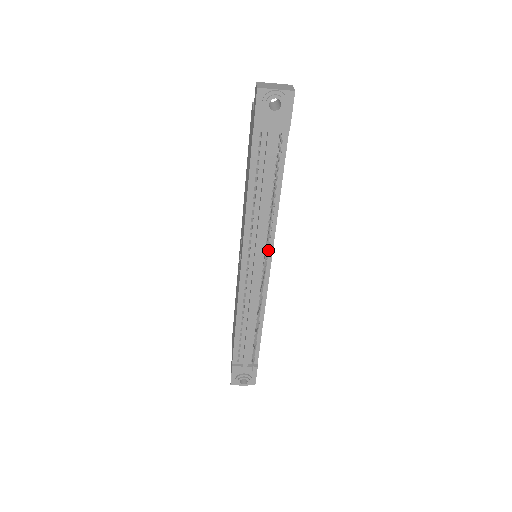
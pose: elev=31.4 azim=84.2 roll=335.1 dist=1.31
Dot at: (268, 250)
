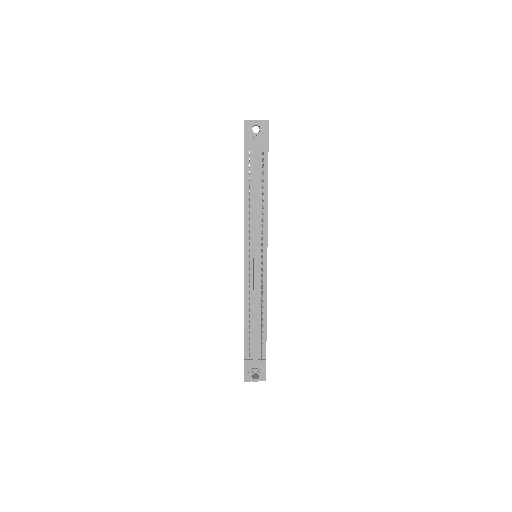
Dot at: occluded
